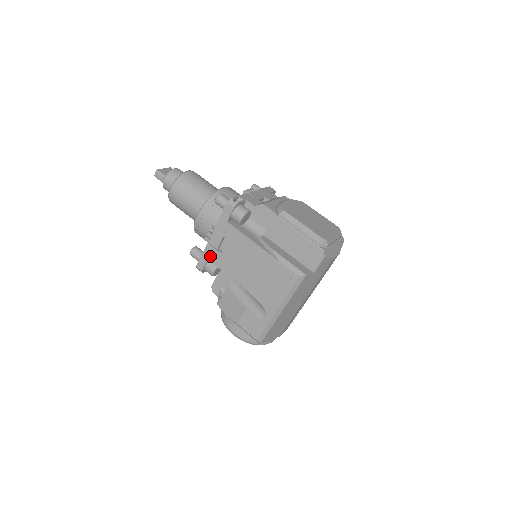
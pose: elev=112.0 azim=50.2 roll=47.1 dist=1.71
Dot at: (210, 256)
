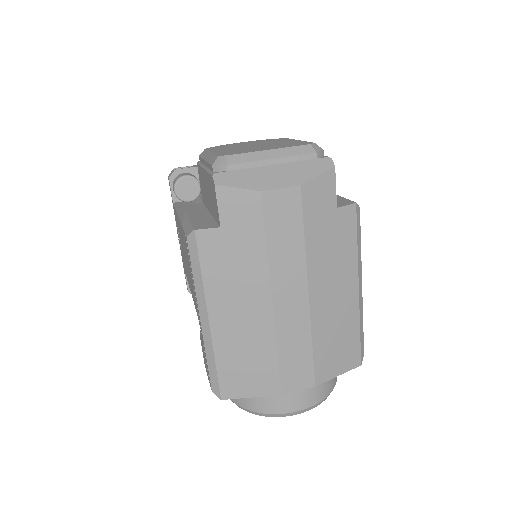
Dot at: (183, 264)
